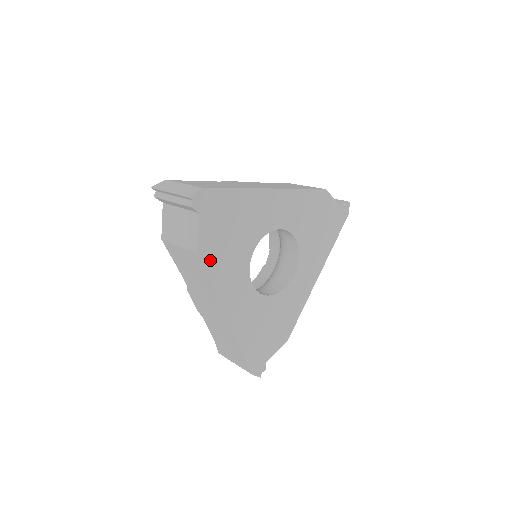
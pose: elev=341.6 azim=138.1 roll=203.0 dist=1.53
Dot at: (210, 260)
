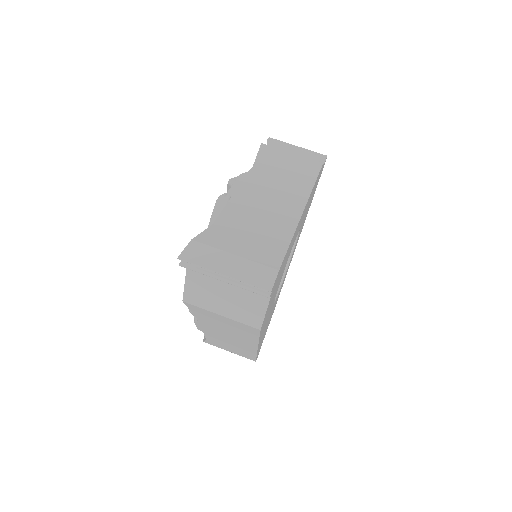
Dot at: (264, 322)
